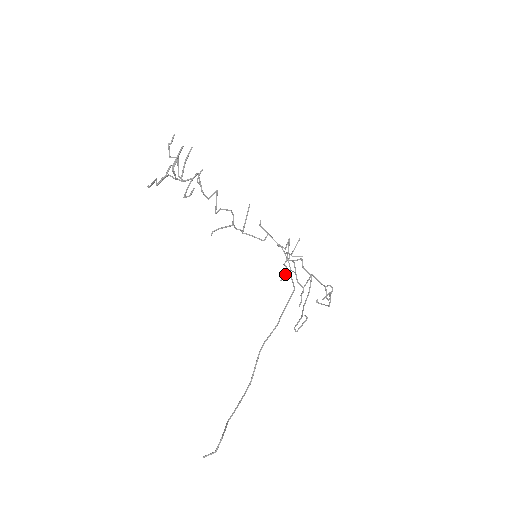
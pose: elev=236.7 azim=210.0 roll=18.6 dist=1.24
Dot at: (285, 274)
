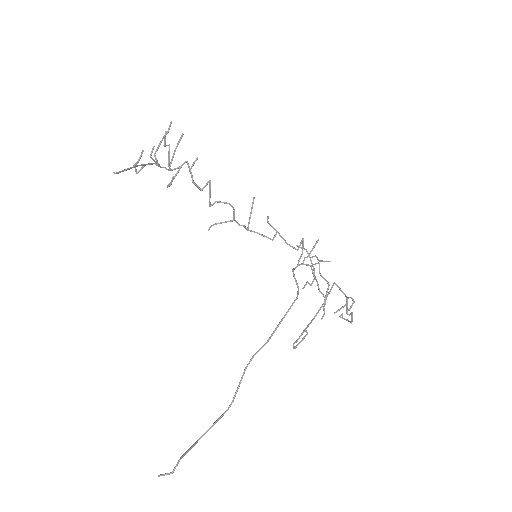
Dot at: occluded
